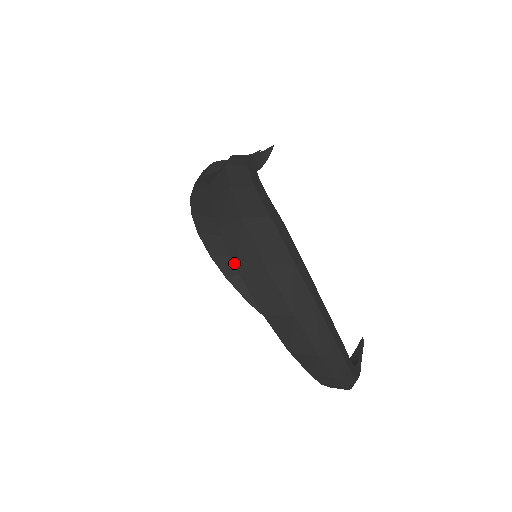
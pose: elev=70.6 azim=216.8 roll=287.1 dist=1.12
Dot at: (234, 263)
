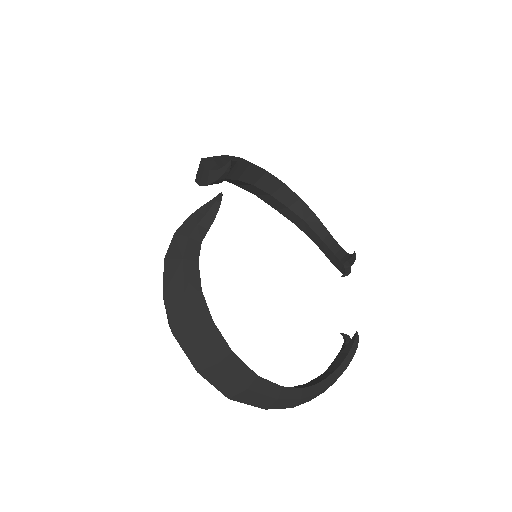
Dot at: occluded
